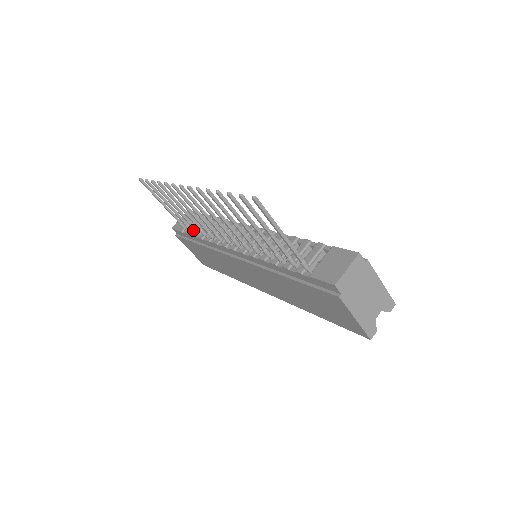
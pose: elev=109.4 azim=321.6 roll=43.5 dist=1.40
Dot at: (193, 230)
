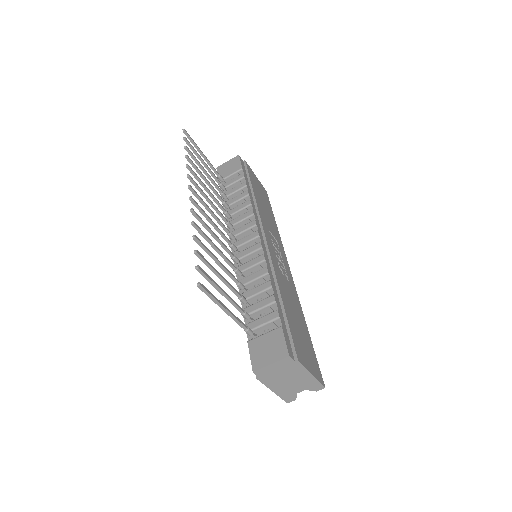
Dot at: (225, 189)
